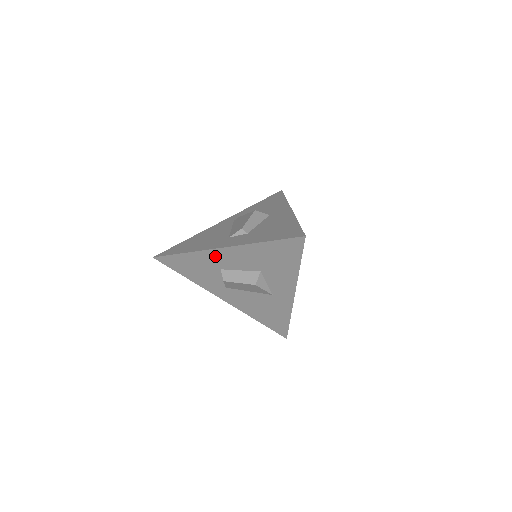
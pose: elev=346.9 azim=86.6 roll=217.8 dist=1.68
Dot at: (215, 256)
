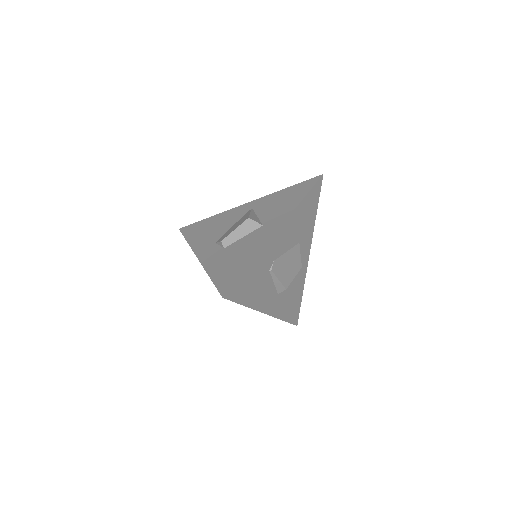
Dot at: occluded
